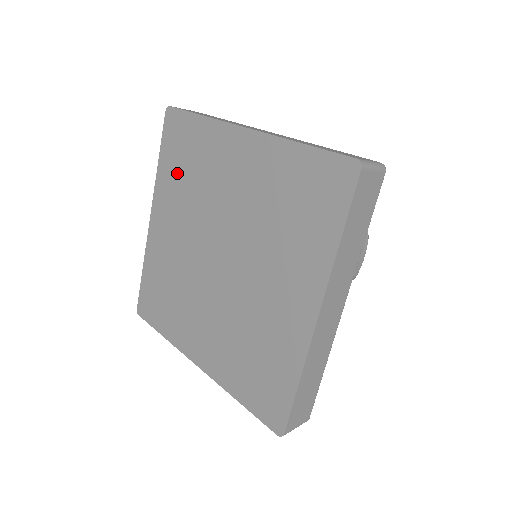
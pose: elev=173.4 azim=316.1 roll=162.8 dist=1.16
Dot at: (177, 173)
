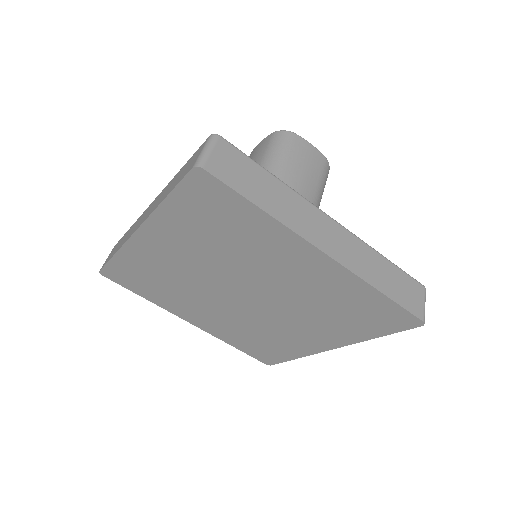
Dot at: (199, 227)
